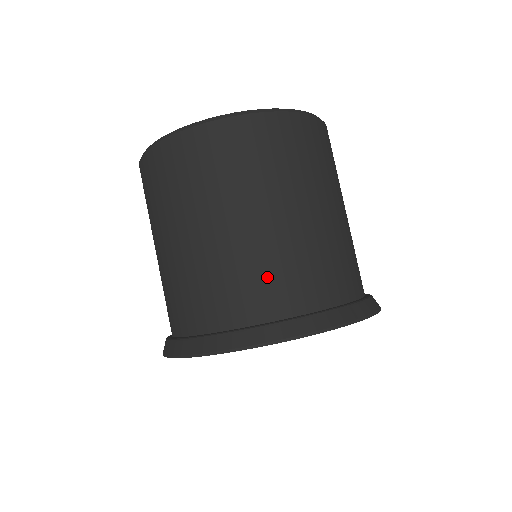
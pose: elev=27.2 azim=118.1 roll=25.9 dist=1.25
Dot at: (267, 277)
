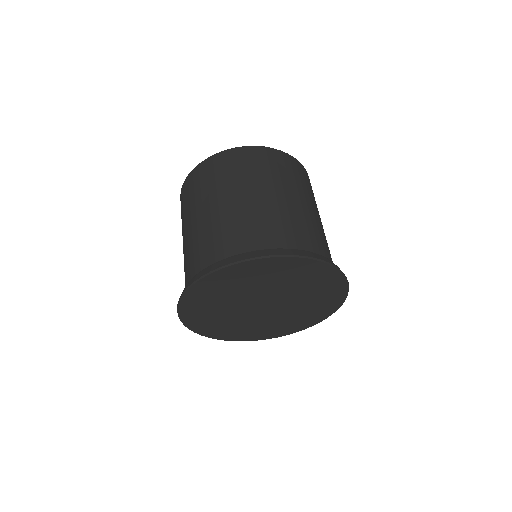
Dot at: (193, 255)
